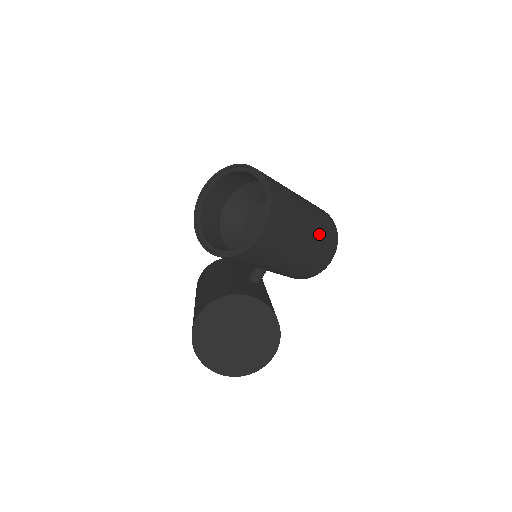
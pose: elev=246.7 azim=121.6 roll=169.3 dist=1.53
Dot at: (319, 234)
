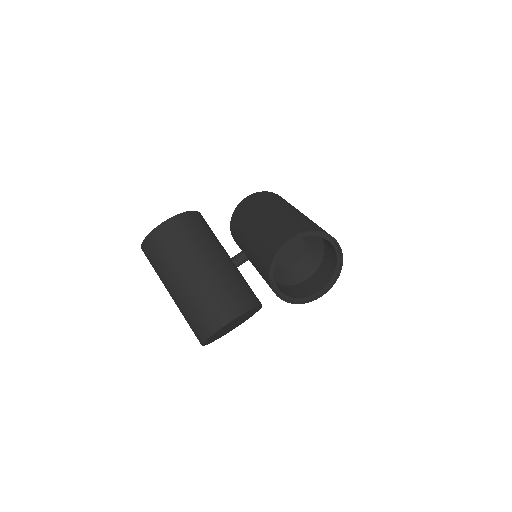
Dot at: occluded
